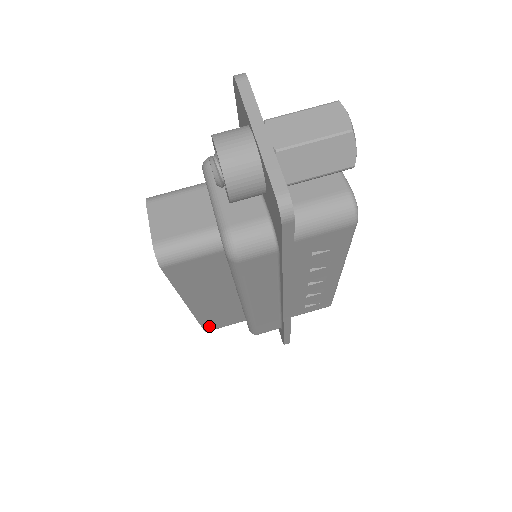
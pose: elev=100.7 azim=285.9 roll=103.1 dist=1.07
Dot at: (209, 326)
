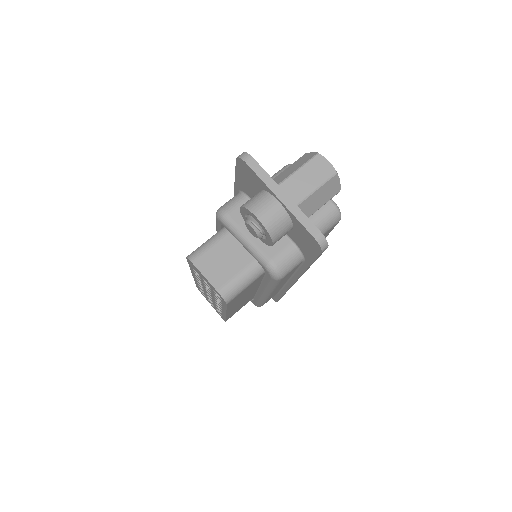
Dot at: occluded
